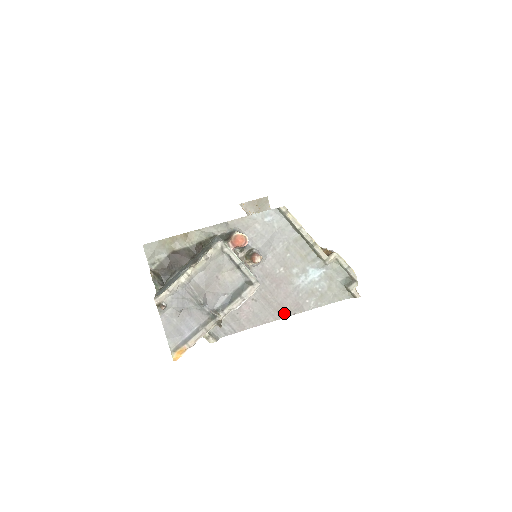
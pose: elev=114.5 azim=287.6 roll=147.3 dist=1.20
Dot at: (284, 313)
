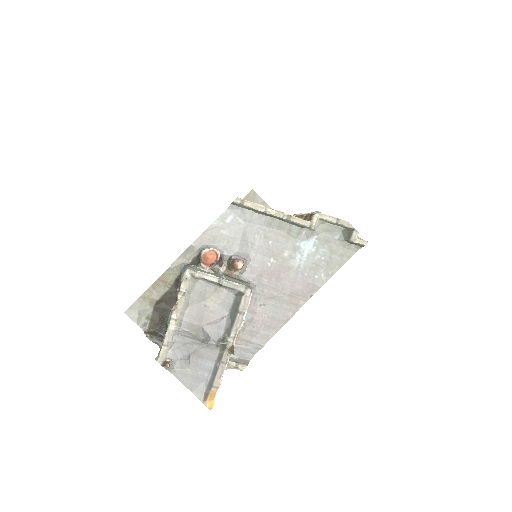
Dot at: (300, 301)
